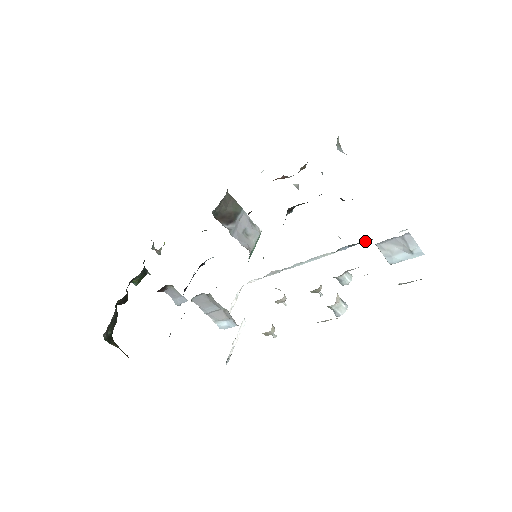
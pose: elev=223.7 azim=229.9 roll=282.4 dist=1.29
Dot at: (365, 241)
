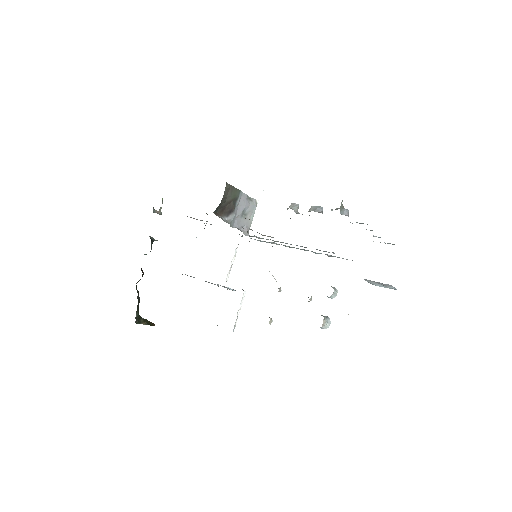
Dot at: occluded
